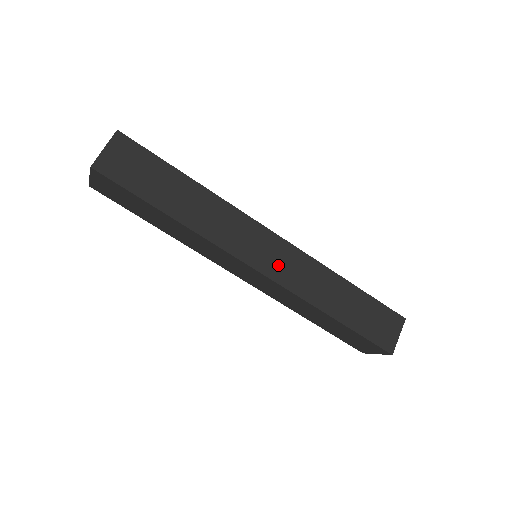
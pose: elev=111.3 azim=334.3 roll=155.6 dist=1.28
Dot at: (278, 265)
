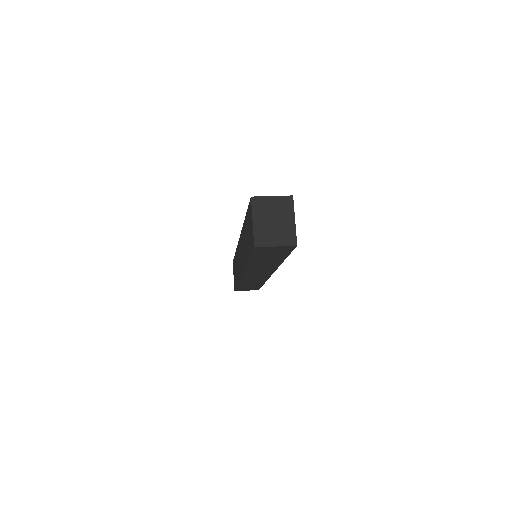
Dot at: occluded
